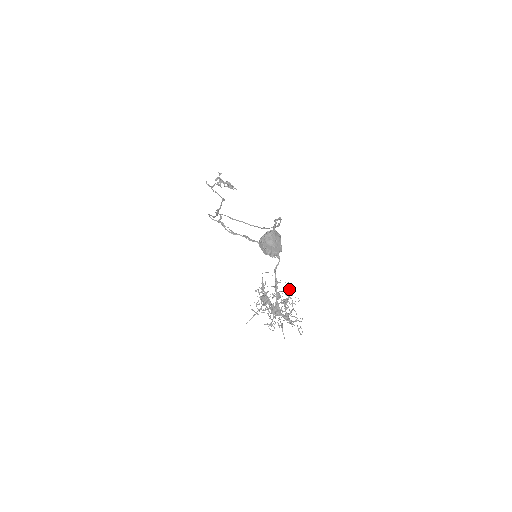
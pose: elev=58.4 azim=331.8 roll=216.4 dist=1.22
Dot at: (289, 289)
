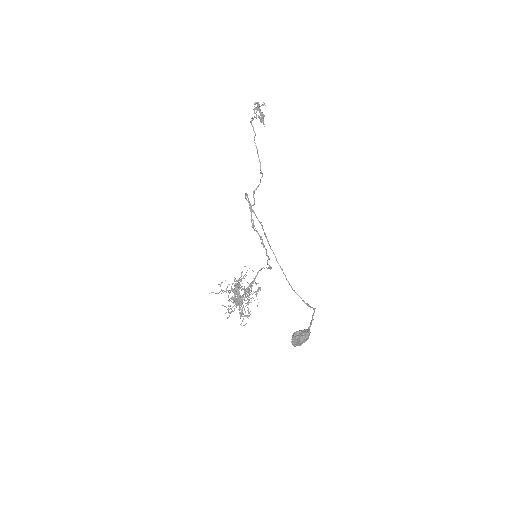
Dot at: occluded
